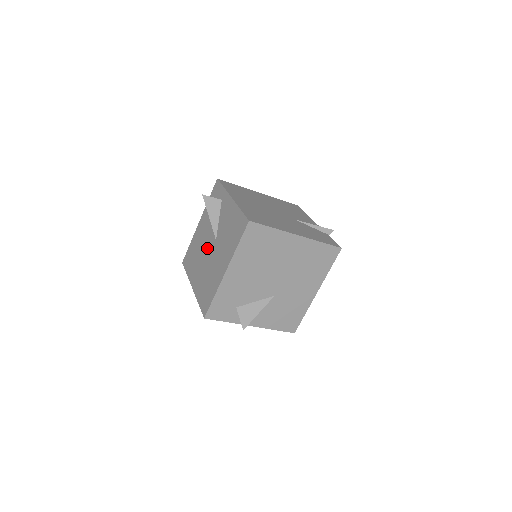
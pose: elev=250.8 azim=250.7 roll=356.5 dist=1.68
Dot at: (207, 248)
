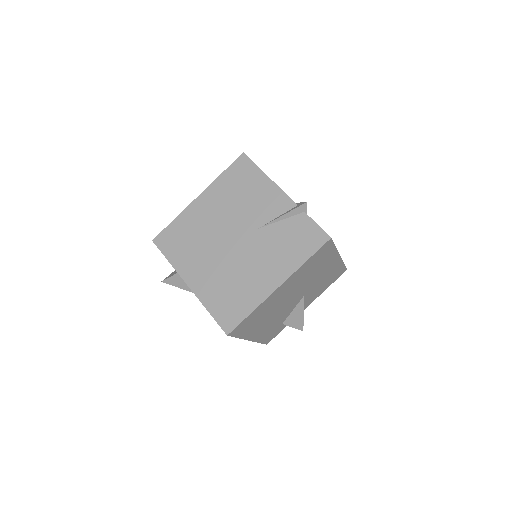
Dot at: occluded
